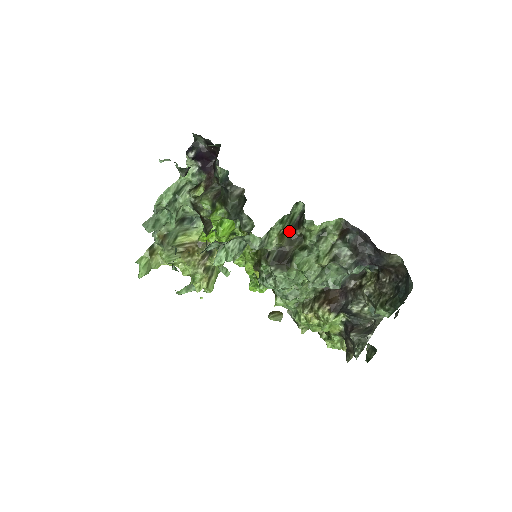
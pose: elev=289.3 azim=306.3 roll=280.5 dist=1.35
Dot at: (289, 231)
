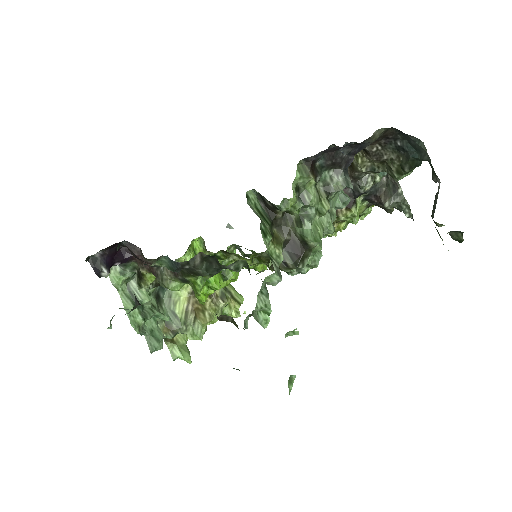
Dot at: (272, 225)
